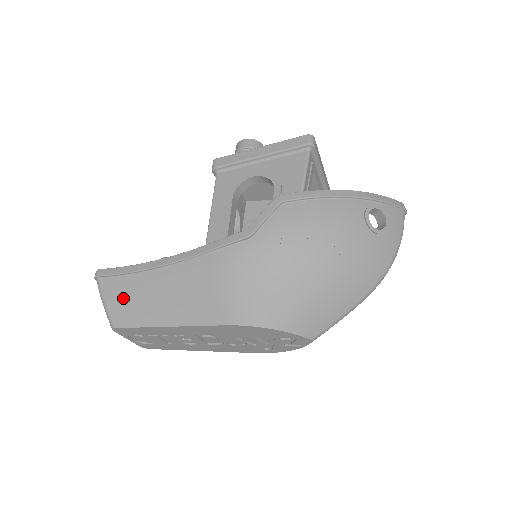
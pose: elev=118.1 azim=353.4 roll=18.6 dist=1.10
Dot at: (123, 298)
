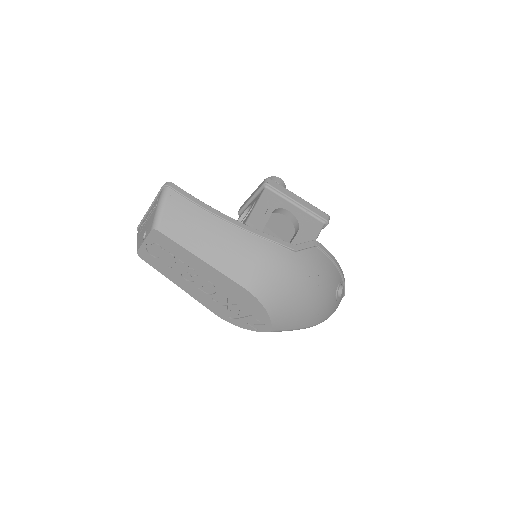
Dot at: (182, 217)
